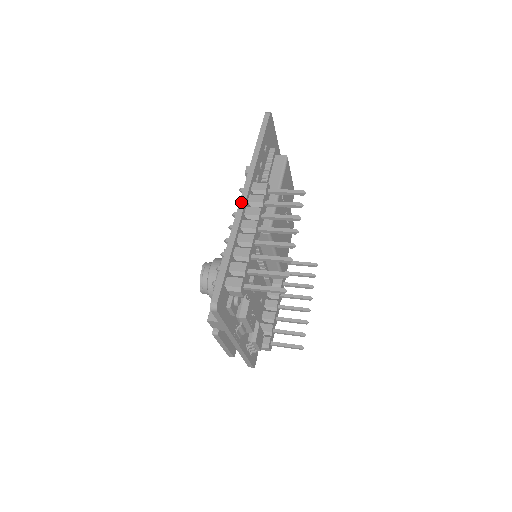
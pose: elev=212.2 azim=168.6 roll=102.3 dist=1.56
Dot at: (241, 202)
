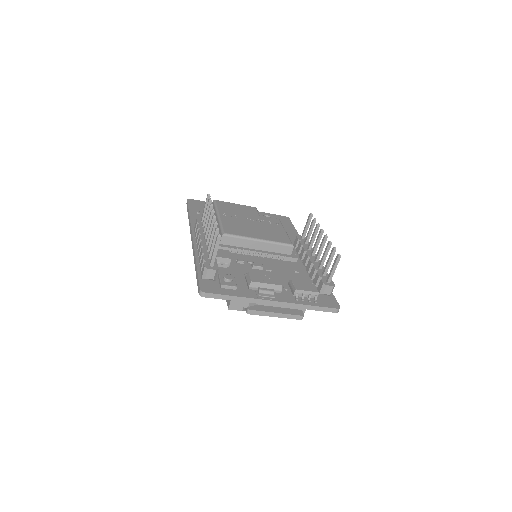
Dot at: (192, 242)
